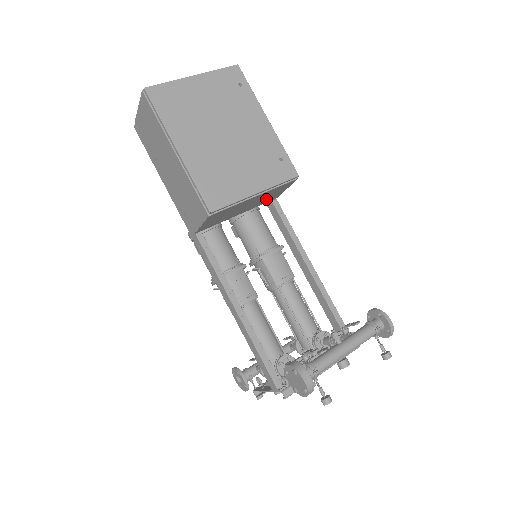
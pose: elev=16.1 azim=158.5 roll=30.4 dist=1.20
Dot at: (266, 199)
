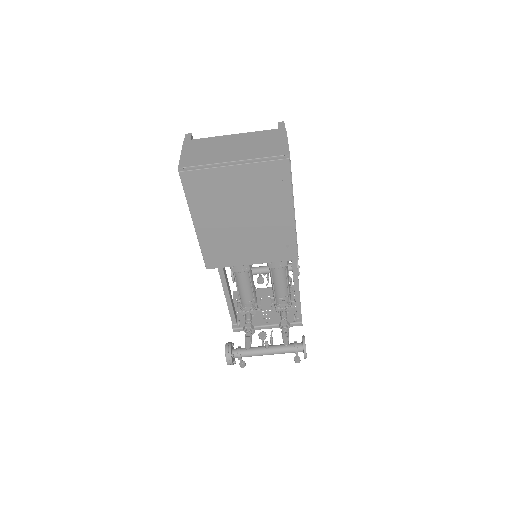
Dot at: occluded
